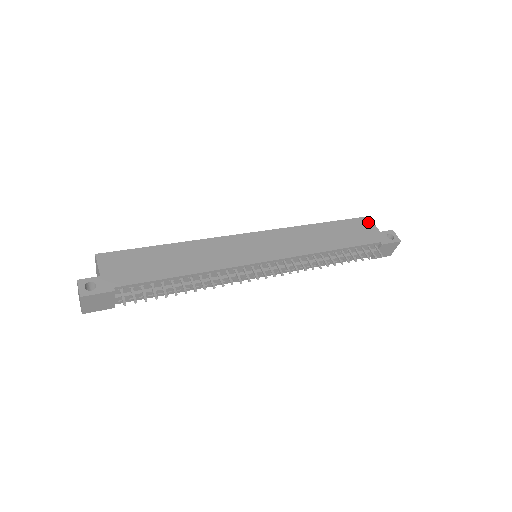
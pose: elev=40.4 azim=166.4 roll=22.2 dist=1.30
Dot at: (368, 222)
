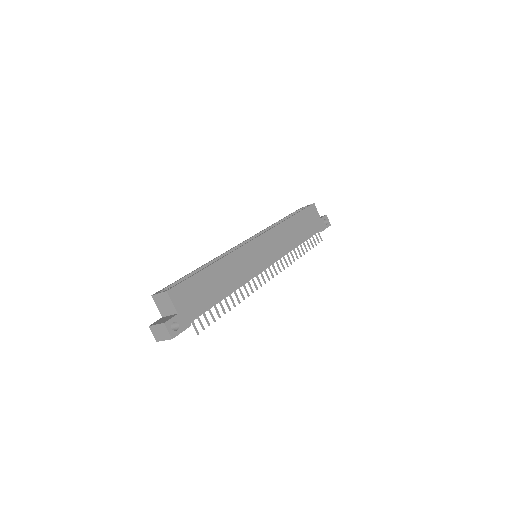
Dot at: (314, 210)
